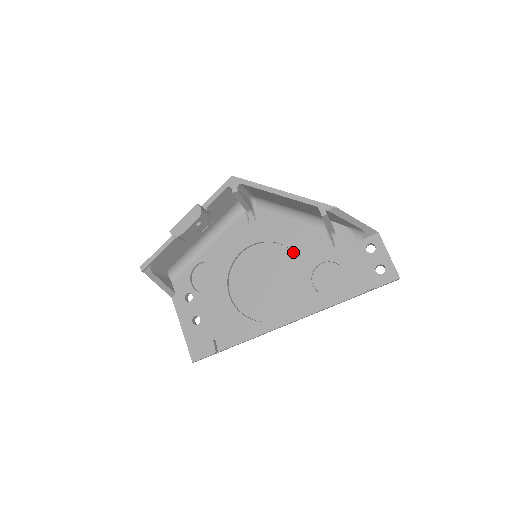
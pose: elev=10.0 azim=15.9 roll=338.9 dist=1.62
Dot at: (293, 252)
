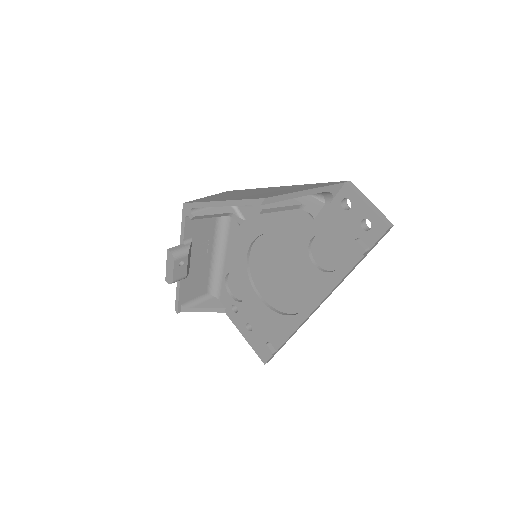
Dot at: (285, 236)
